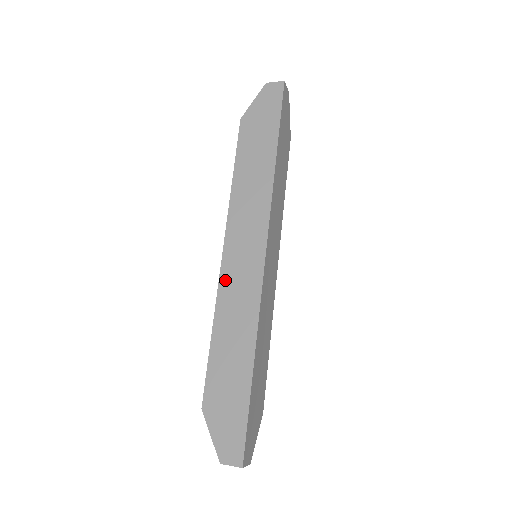
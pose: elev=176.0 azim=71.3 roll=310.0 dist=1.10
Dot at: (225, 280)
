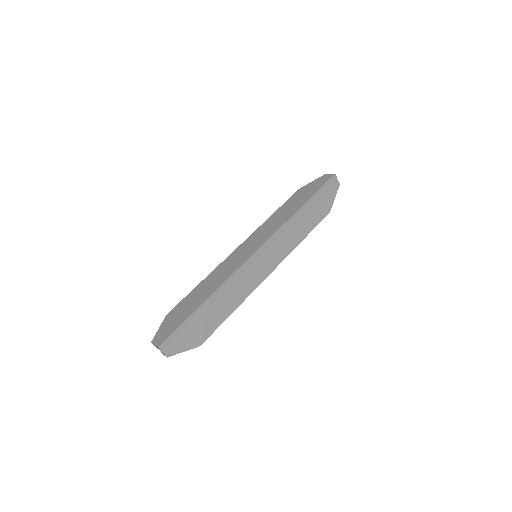
Dot at: (228, 259)
